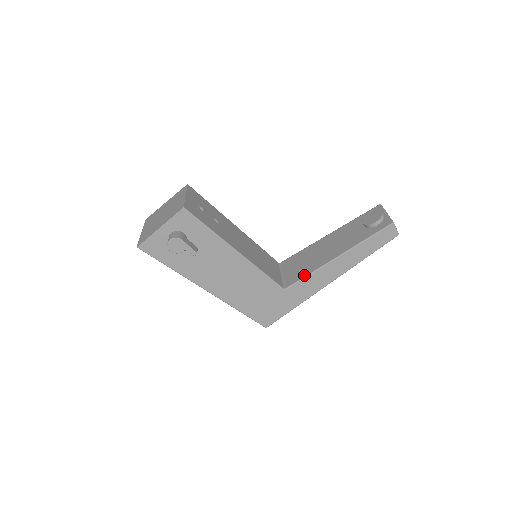
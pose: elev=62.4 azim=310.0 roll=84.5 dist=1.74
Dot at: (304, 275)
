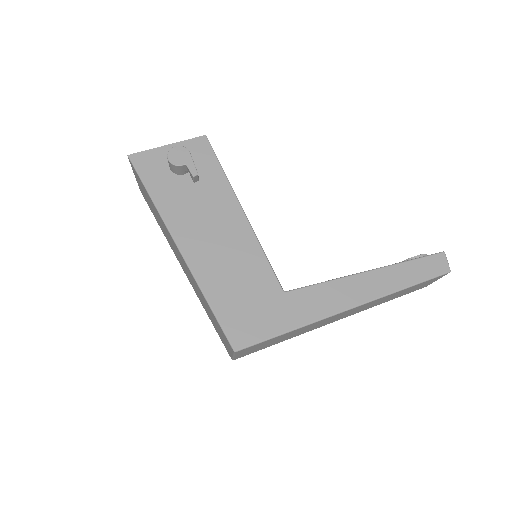
Dot at: (317, 283)
